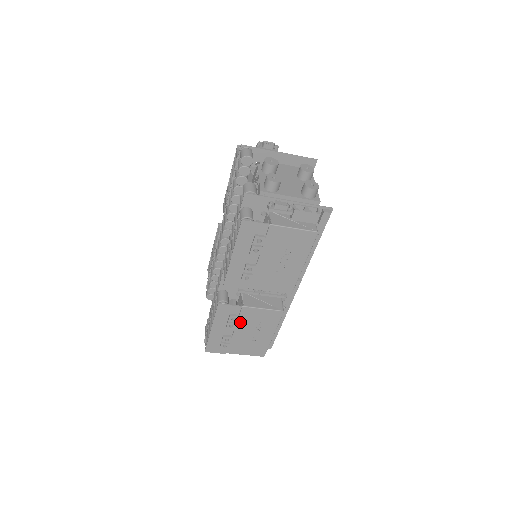
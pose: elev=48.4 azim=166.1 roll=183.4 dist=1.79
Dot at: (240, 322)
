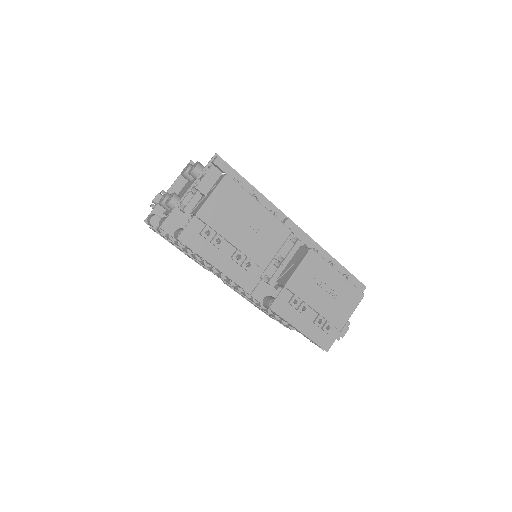
Dot at: (305, 298)
